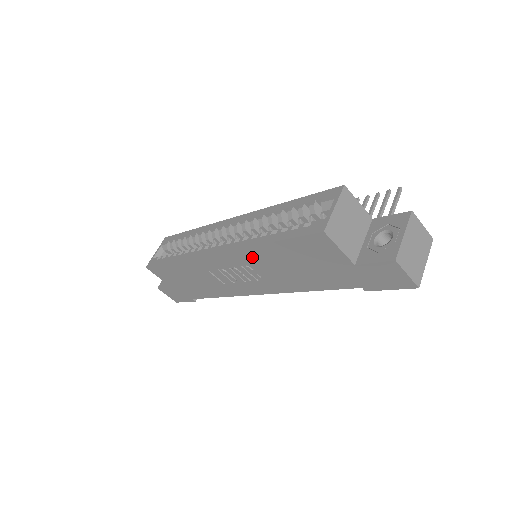
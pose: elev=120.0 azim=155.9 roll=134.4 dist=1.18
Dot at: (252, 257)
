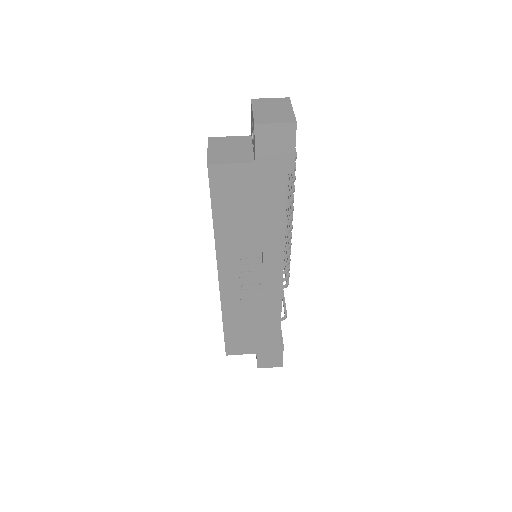
Dot at: (229, 247)
